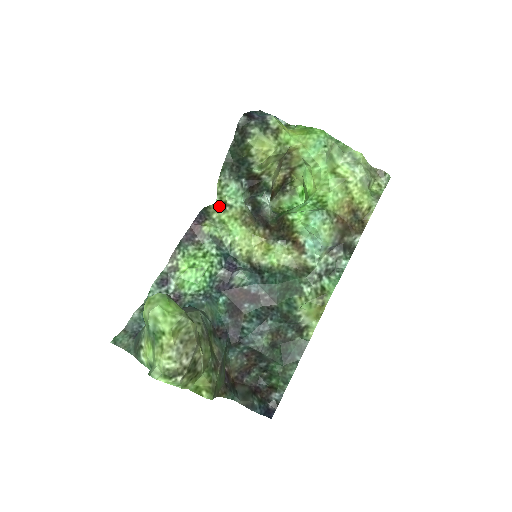
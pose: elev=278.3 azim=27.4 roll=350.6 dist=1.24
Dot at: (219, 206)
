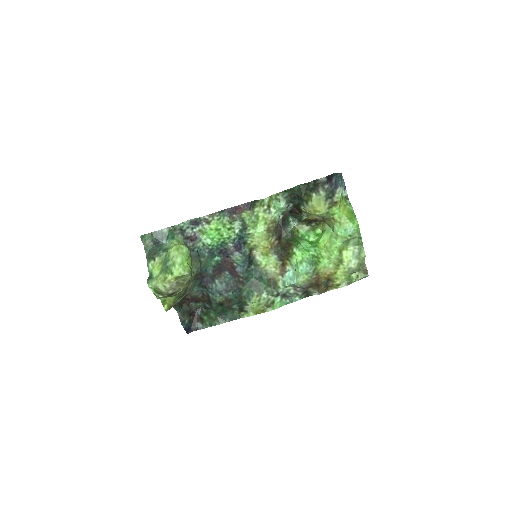
Dot at: (265, 204)
